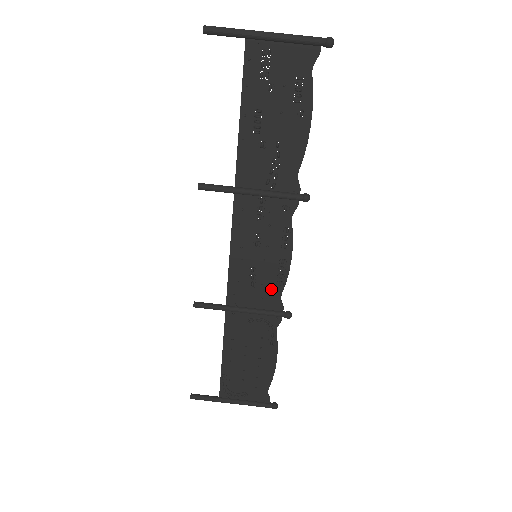
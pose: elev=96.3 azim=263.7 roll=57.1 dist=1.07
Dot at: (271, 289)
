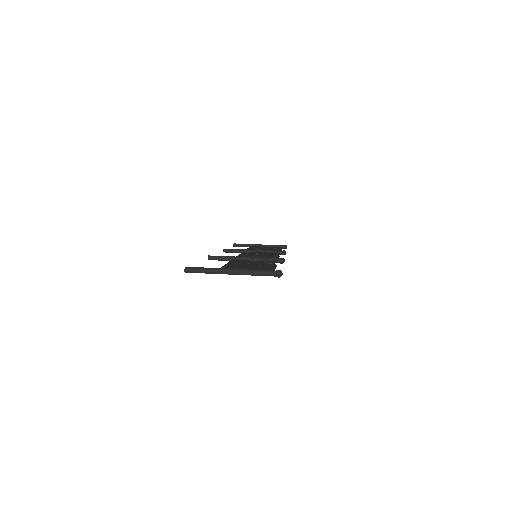
Dot at: occluded
